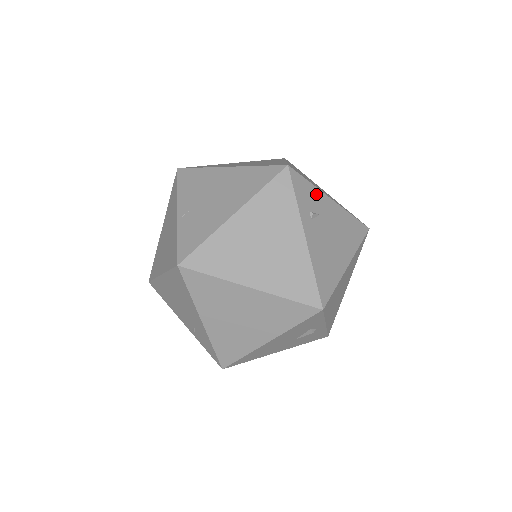
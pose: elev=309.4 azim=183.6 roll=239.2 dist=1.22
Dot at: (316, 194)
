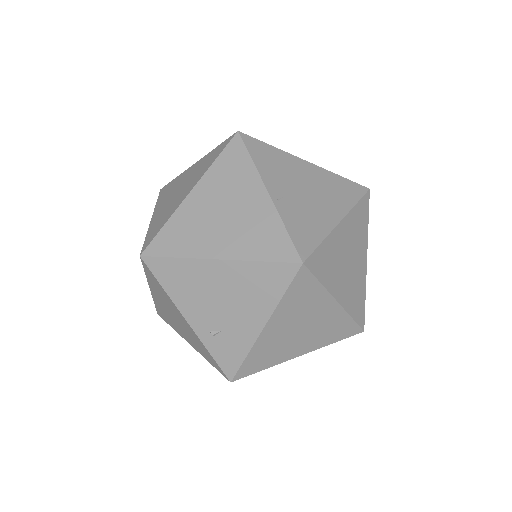
Dot at: occluded
